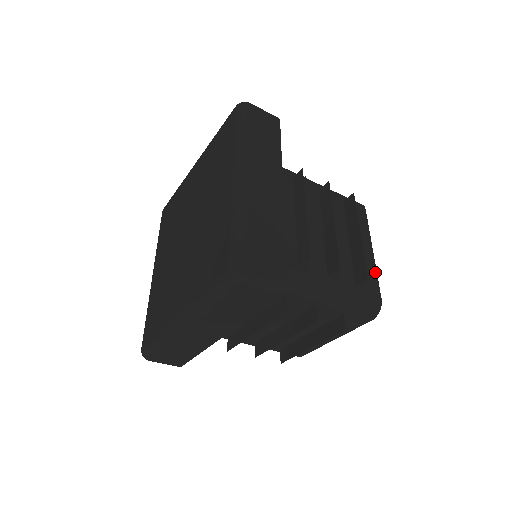
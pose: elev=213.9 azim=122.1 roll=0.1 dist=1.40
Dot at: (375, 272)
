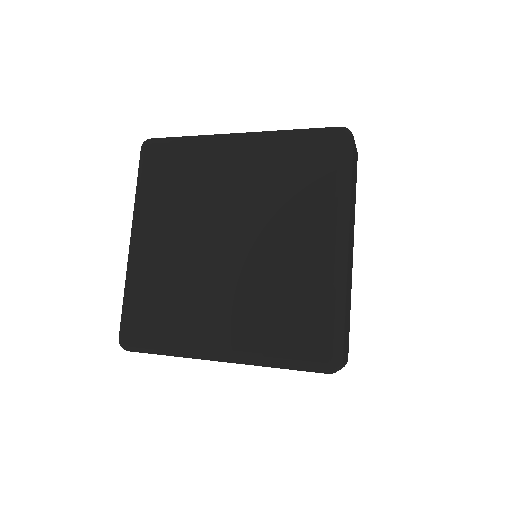
Dot at: occluded
